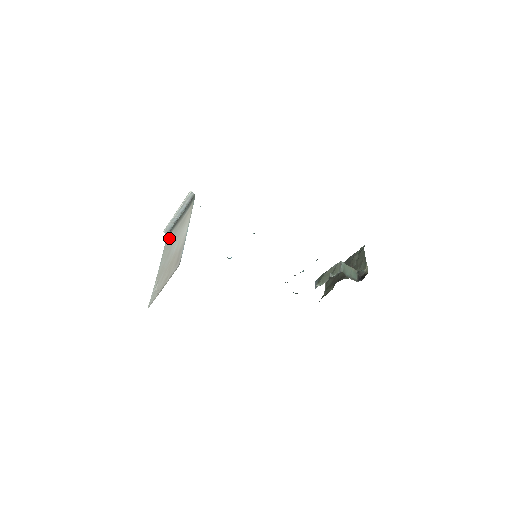
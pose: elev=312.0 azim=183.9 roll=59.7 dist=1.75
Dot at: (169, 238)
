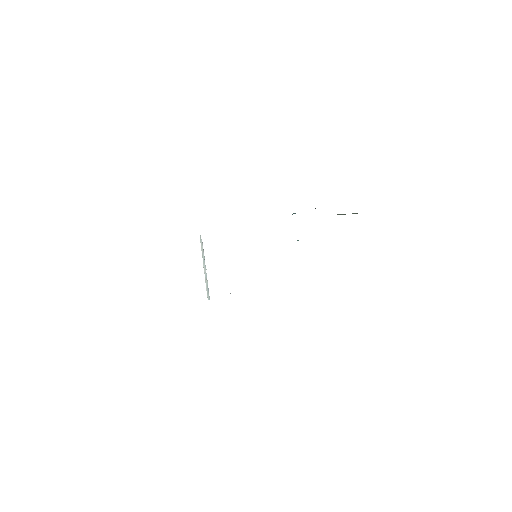
Dot at: occluded
